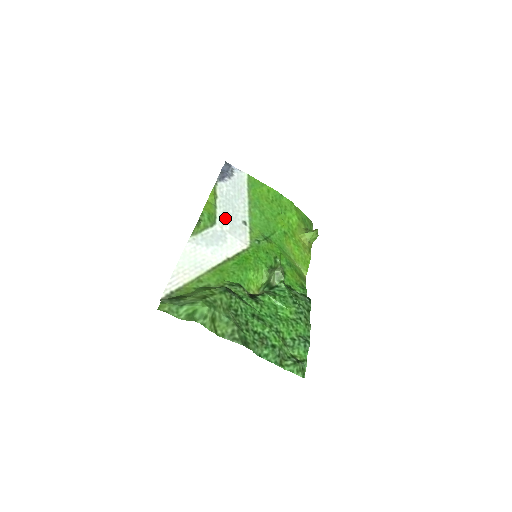
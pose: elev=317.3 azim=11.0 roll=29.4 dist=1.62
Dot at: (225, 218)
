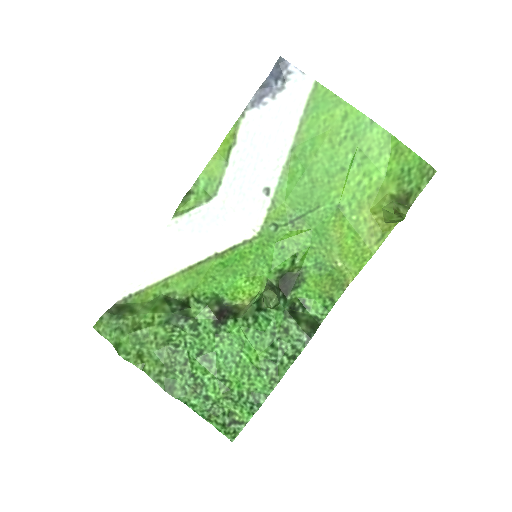
Dot at: (235, 184)
